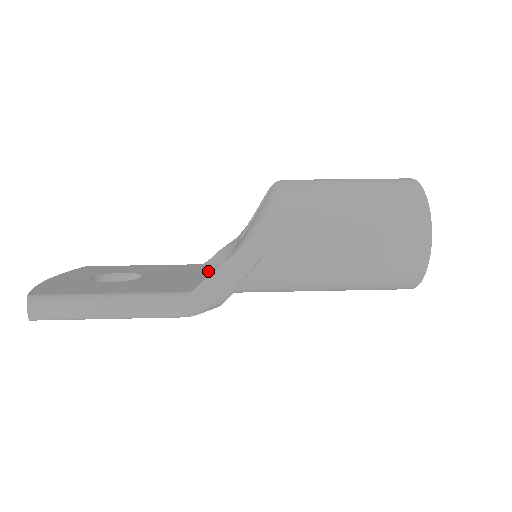
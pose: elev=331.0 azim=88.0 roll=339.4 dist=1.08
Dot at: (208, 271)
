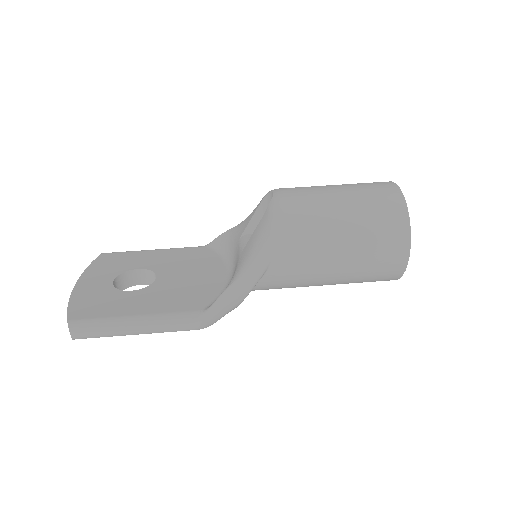
Dot at: (213, 264)
